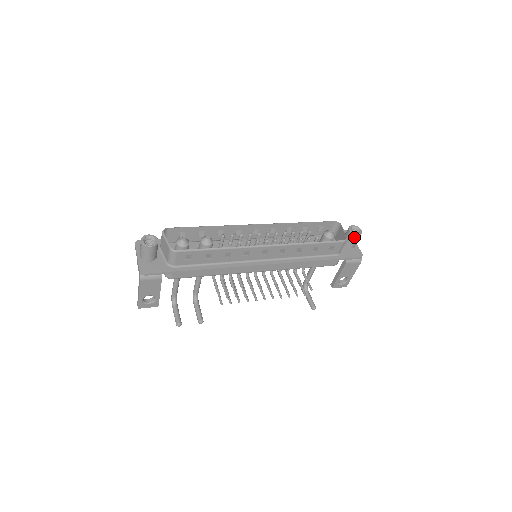
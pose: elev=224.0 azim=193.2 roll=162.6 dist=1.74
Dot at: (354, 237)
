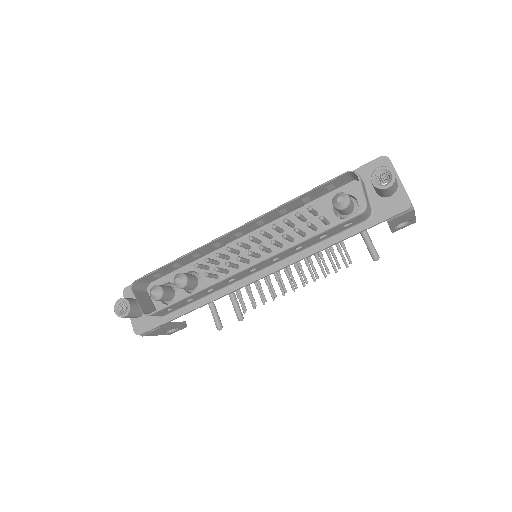
Dot at: (383, 190)
